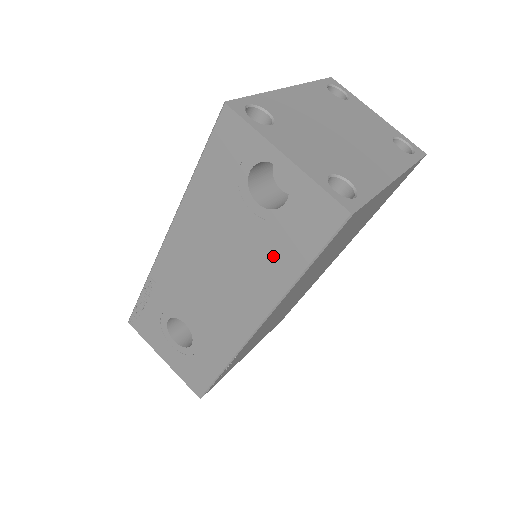
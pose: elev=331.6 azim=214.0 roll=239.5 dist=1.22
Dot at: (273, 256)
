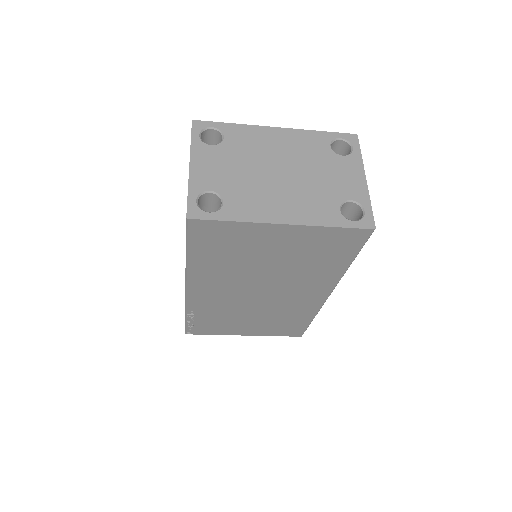
Dot at: occluded
